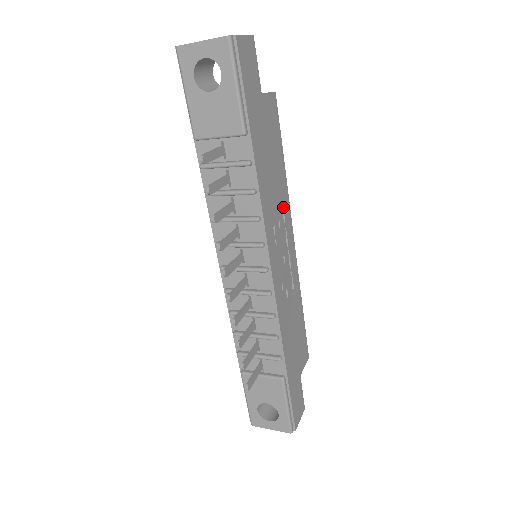
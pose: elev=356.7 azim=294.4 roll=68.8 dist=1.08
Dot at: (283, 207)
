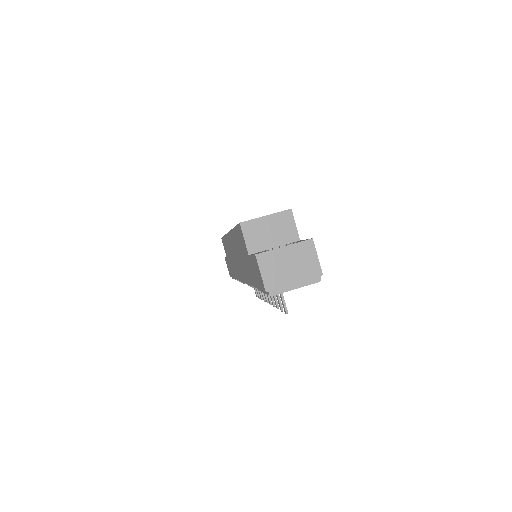
Dot at: occluded
